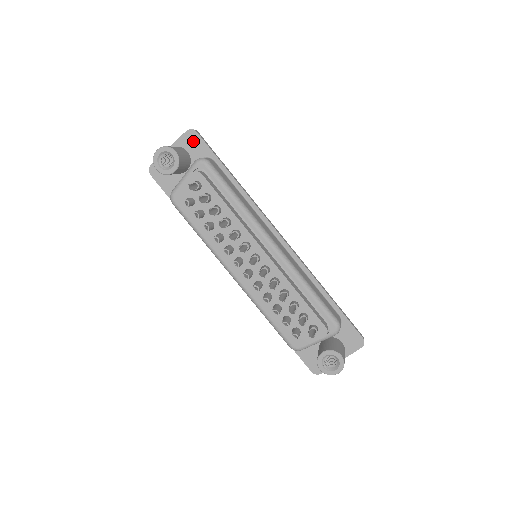
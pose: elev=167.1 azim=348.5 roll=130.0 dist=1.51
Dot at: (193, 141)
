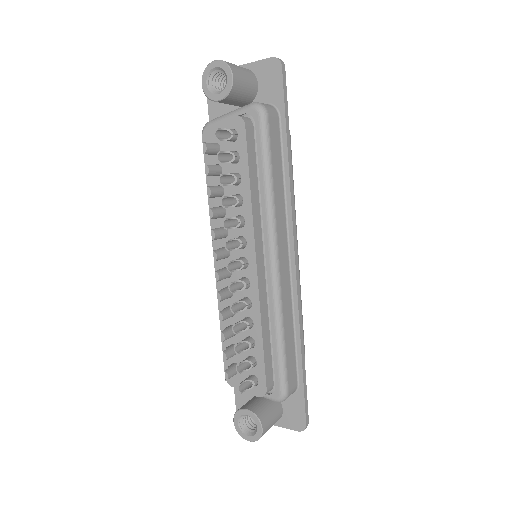
Dot at: (271, 75)
